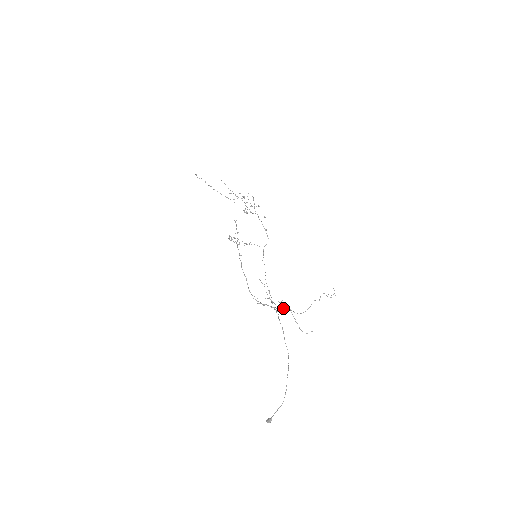
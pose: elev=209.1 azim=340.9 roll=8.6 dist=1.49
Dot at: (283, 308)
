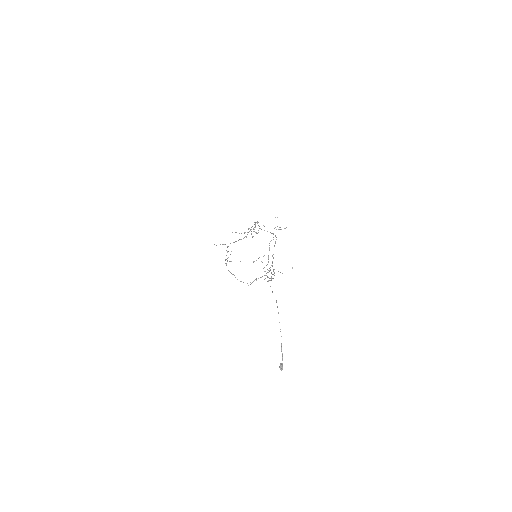
Dot at: (264, 271)
